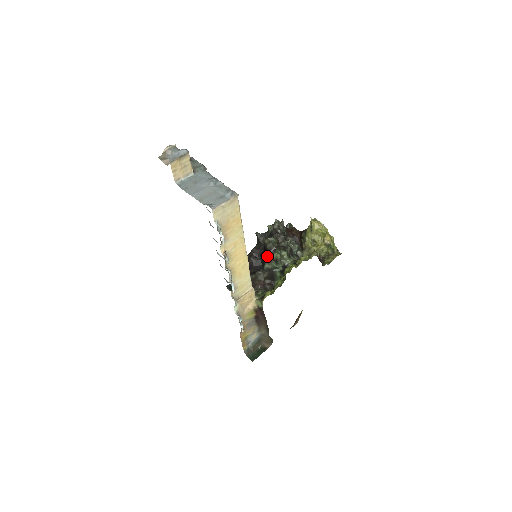
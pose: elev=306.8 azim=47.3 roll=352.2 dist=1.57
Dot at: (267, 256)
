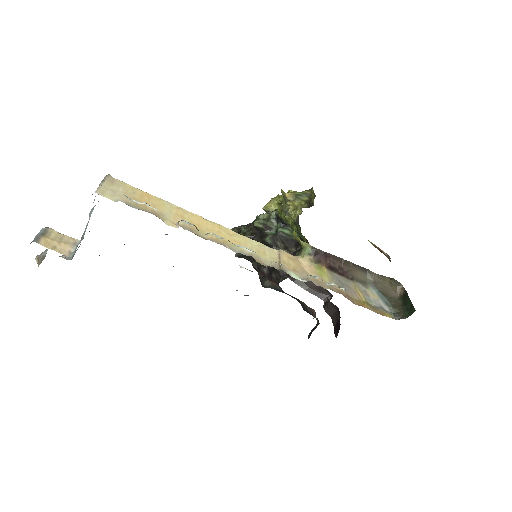
Dot at: (259, 240)
